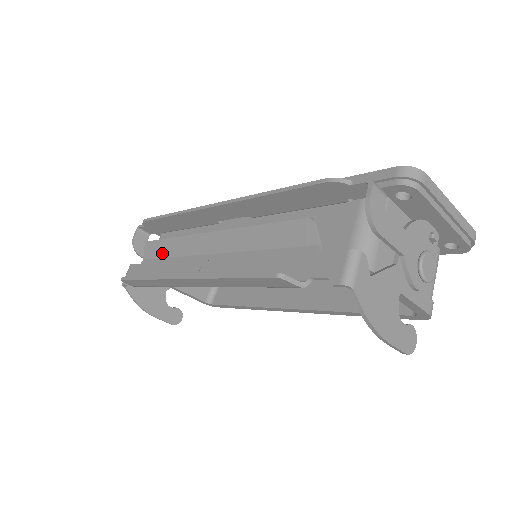
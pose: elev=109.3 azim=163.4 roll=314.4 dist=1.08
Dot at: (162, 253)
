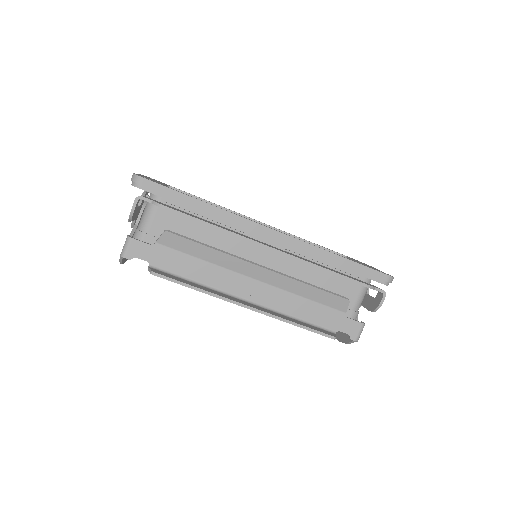
Dot at: (191, 252)
